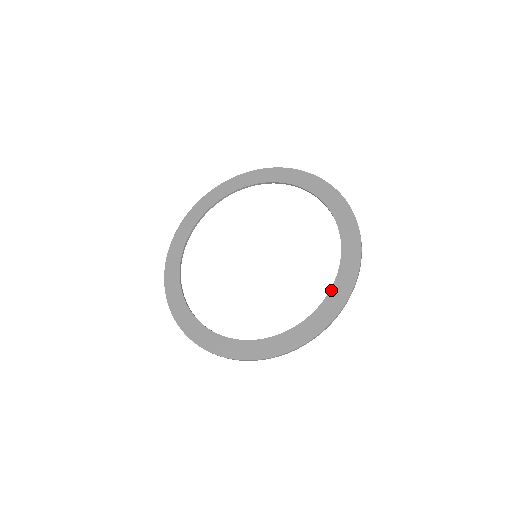
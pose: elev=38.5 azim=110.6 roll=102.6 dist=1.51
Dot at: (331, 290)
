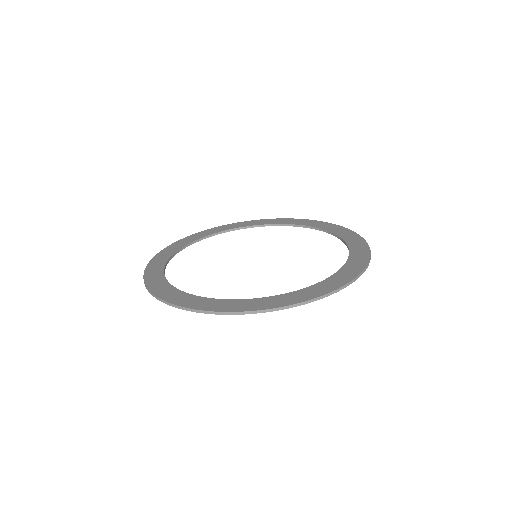
Dot at: (340, 270)
